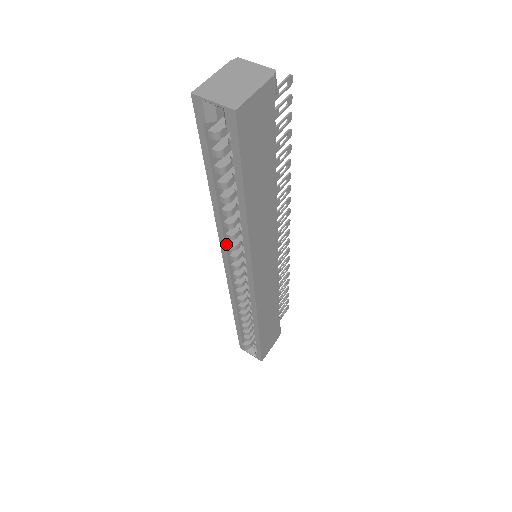
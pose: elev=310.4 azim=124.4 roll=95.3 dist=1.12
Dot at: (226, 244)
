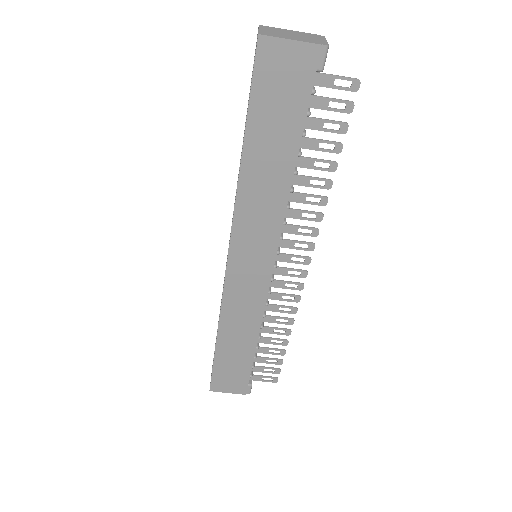
Dot at: occluded
